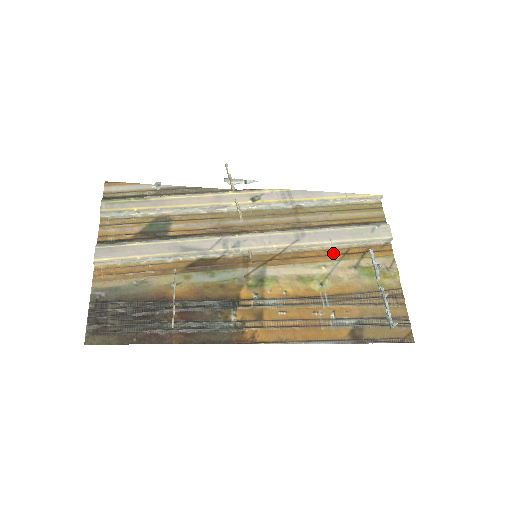
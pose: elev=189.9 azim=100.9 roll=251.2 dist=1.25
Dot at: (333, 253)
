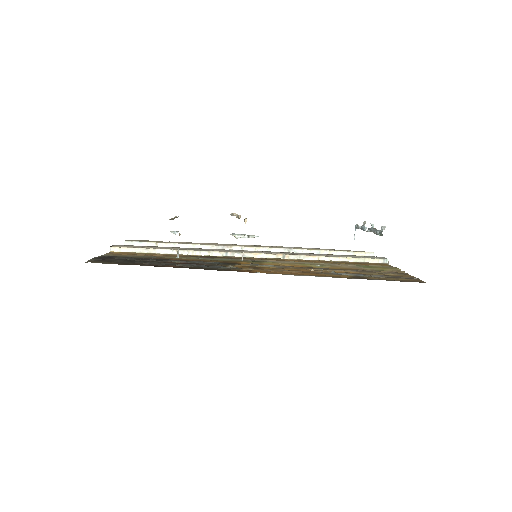
Dot at: (330, 262)
